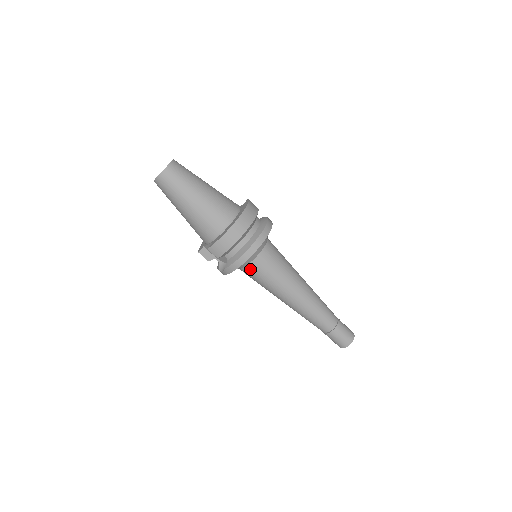
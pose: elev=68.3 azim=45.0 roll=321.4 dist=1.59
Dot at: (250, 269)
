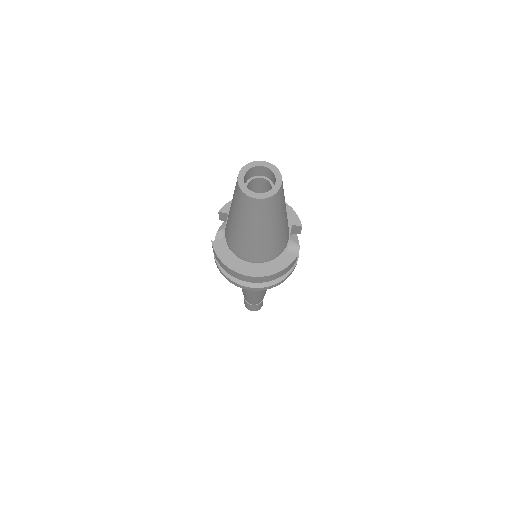
Dot at: occluded
